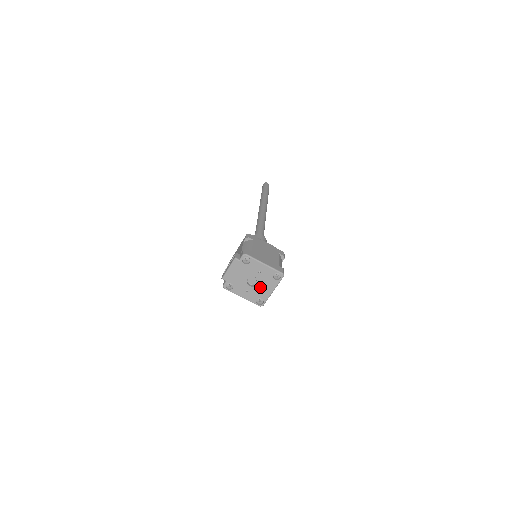
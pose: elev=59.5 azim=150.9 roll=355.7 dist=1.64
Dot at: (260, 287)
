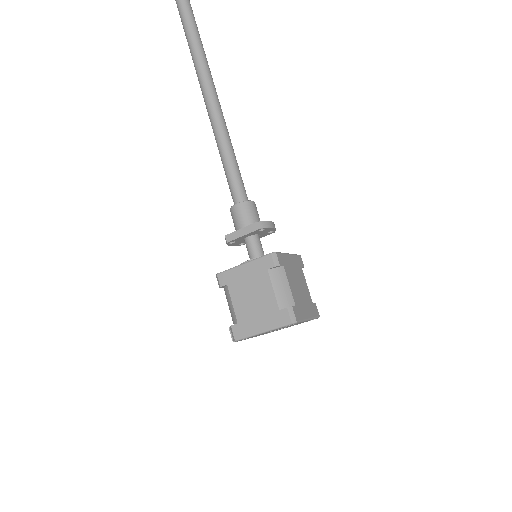
Dot at: (291, 325)
